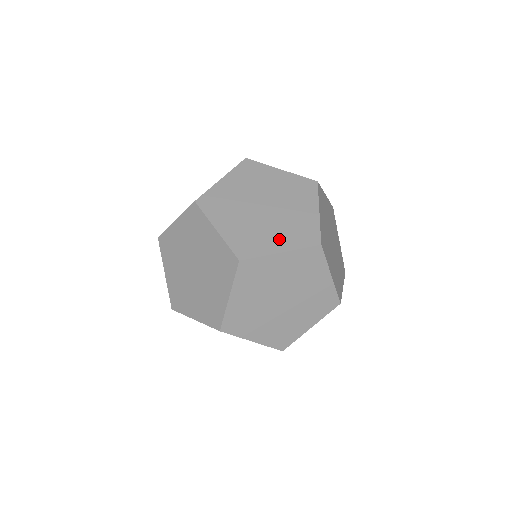
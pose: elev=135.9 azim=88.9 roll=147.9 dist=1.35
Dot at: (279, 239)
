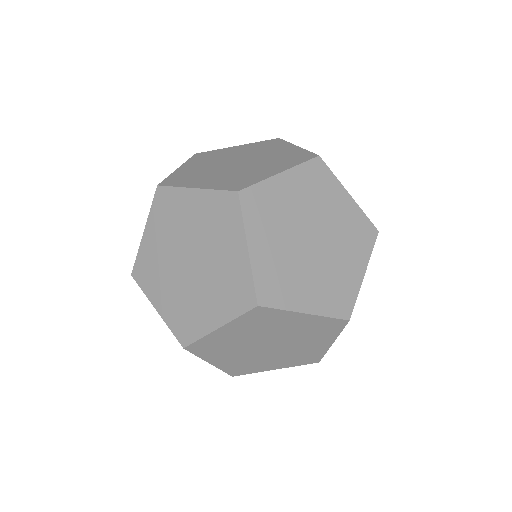
Dot at: (352, 262)
